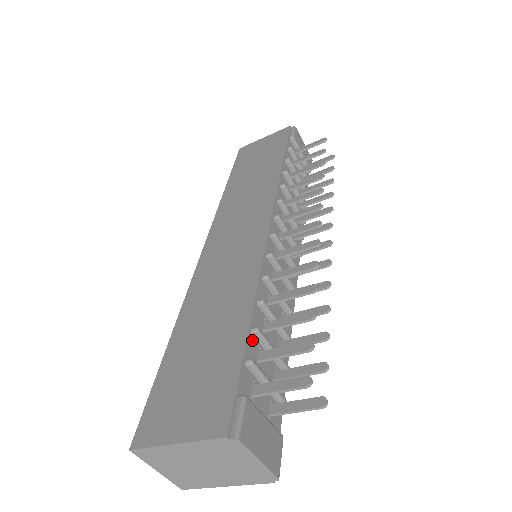
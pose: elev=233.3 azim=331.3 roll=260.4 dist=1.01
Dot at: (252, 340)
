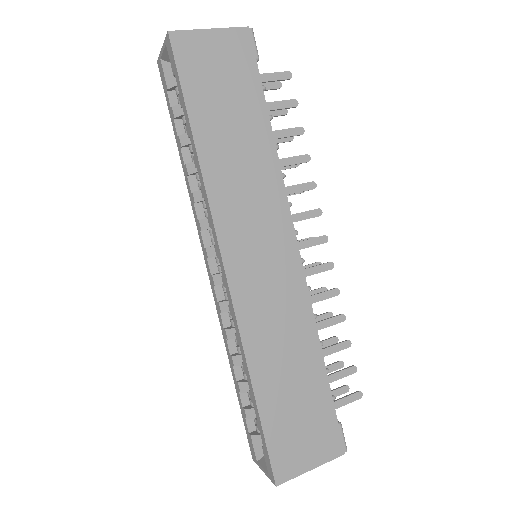
Dot at: (325, 378)
